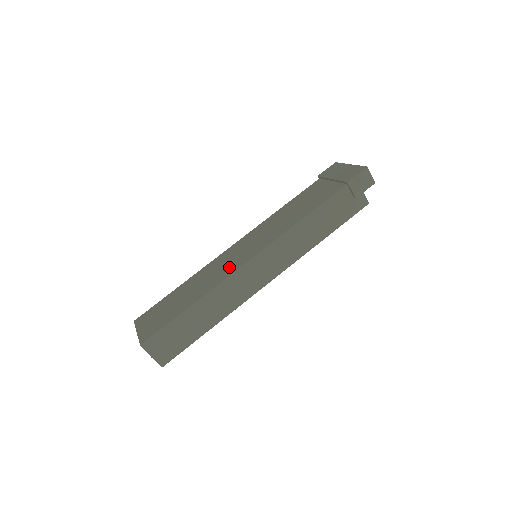
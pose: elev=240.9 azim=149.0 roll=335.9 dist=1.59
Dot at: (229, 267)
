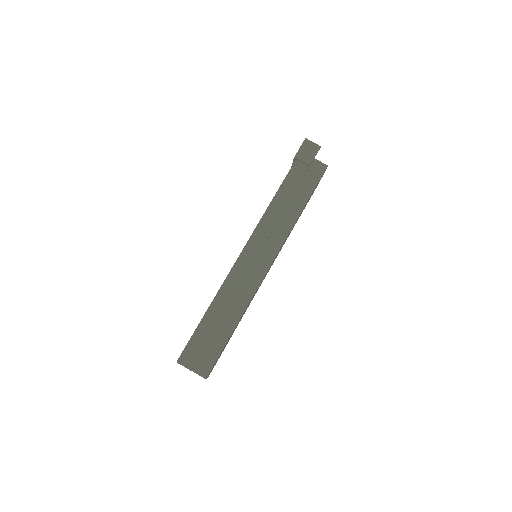
Dot at: occluded
